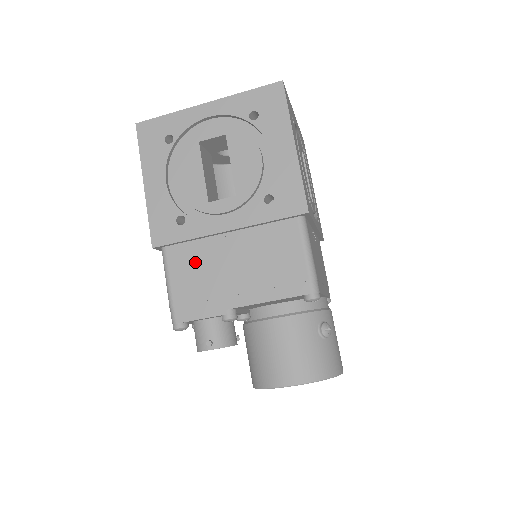
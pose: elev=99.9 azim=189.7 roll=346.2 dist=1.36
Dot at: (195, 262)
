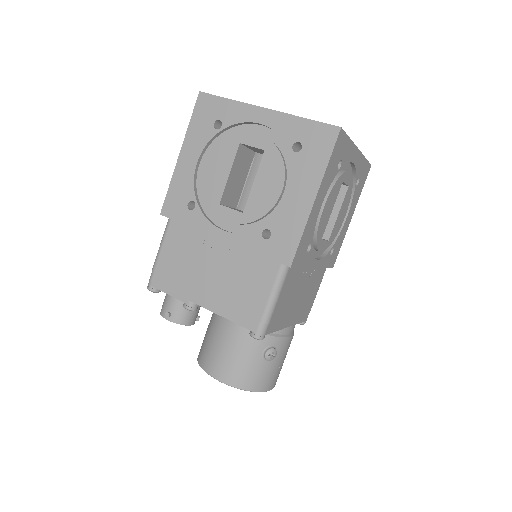
Dot at: (186, 247)
